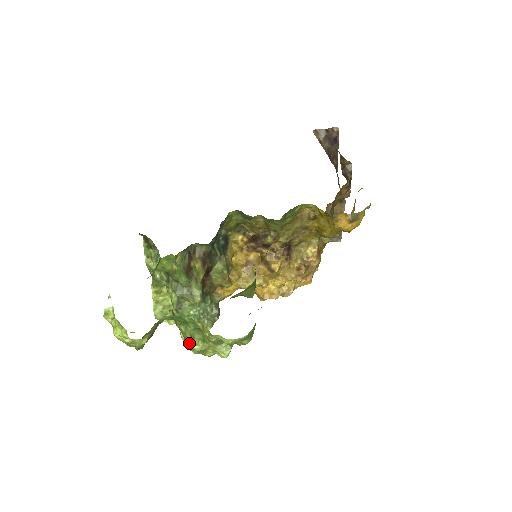
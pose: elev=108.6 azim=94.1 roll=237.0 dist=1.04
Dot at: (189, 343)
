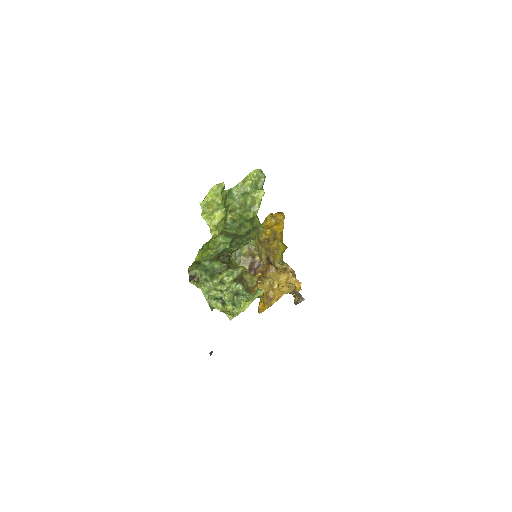
Dot at: (246, 211)
